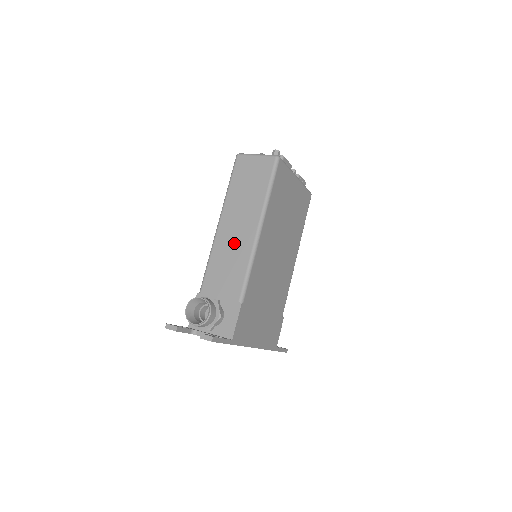
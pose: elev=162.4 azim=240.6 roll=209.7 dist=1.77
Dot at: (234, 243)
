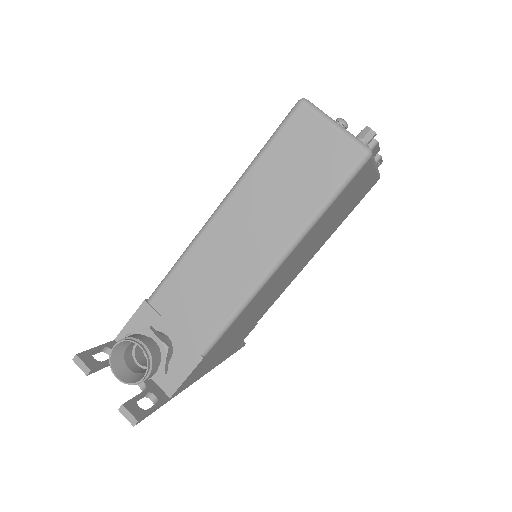
Dot at: (229, 260)
